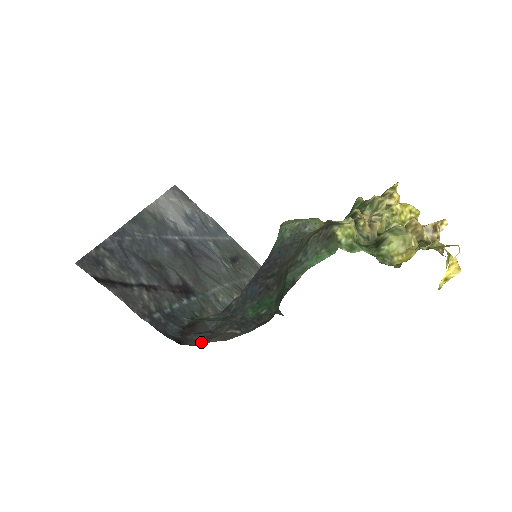
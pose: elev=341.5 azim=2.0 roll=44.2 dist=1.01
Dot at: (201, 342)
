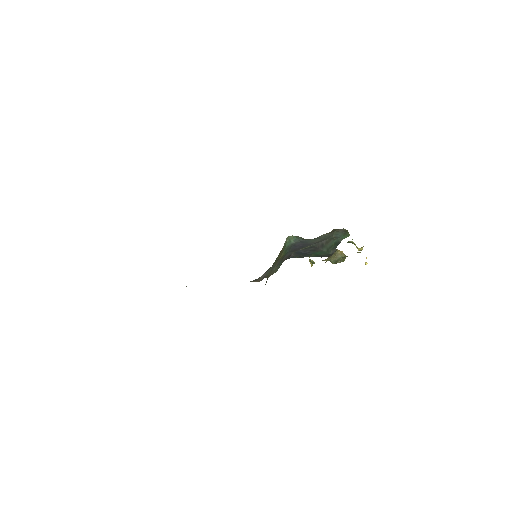
Dot at: occluded
